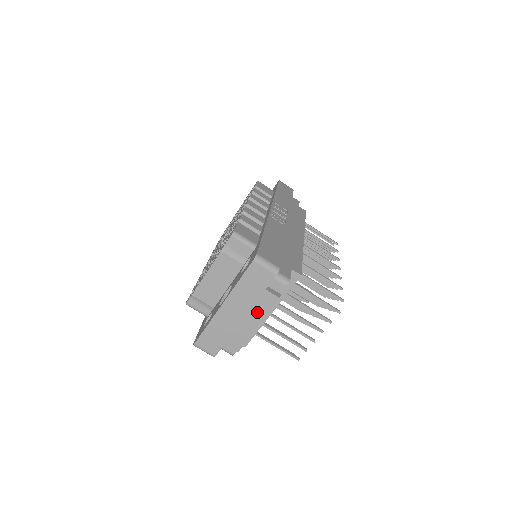
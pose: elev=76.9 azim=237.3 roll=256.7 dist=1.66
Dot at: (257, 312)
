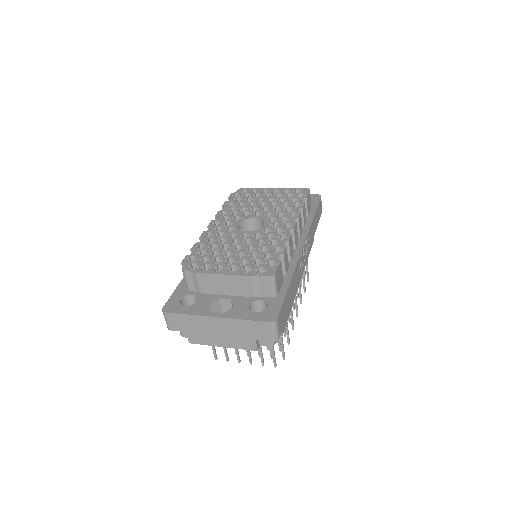
Dot at: (233, 342)
